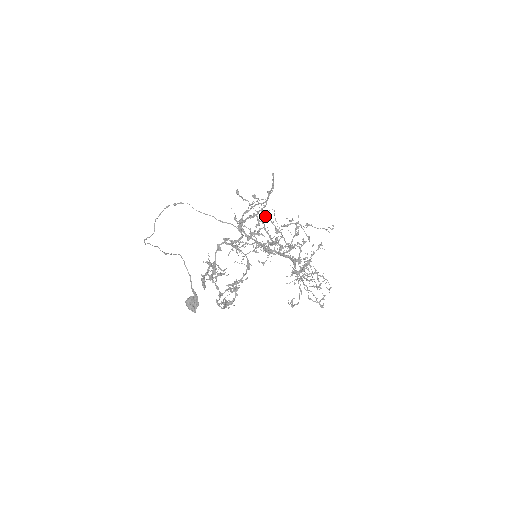
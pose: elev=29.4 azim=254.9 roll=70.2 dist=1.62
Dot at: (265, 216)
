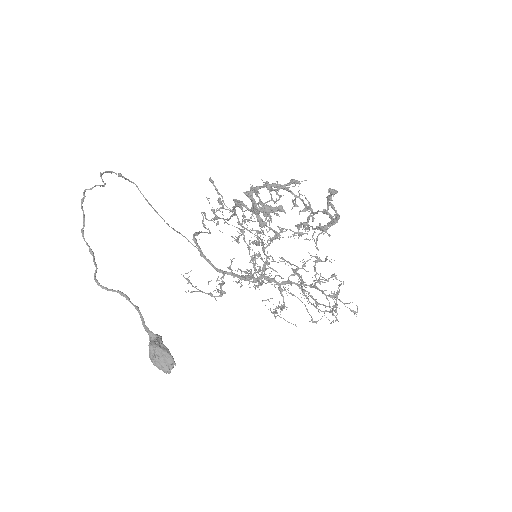
Dot at: (238, 223)
